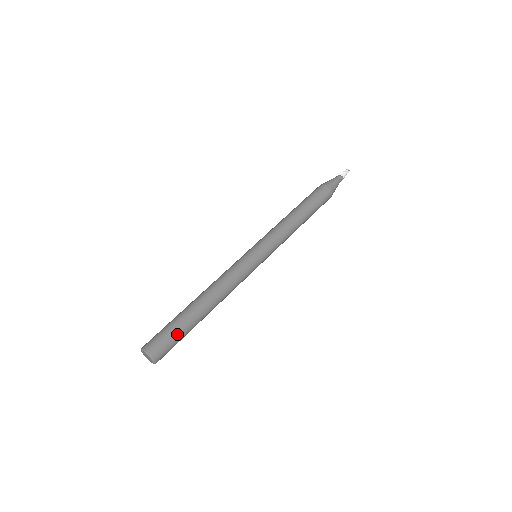
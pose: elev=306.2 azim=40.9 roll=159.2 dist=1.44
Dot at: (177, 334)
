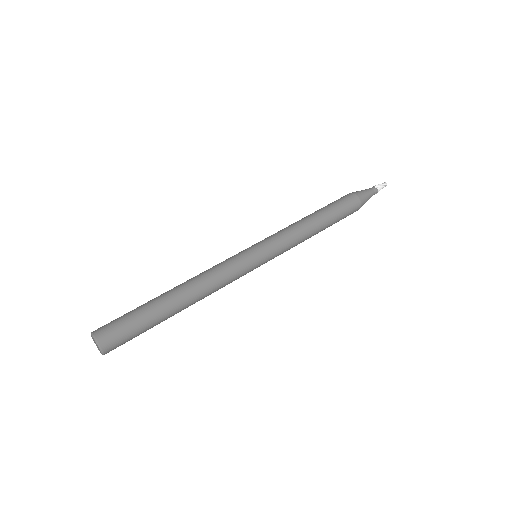
Dot at: (139, 328)
